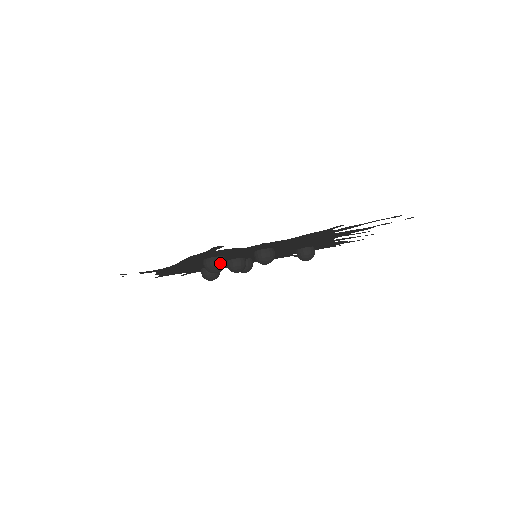
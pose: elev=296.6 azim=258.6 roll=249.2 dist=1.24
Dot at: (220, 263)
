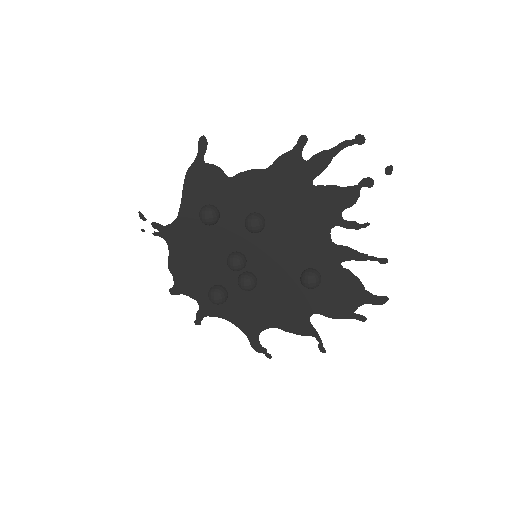
Dot at: (211, 208)
